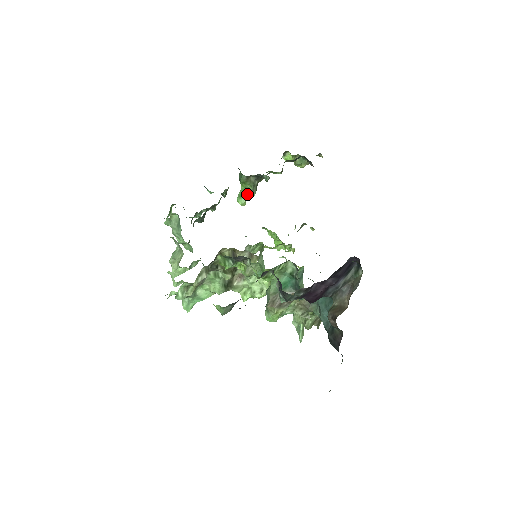
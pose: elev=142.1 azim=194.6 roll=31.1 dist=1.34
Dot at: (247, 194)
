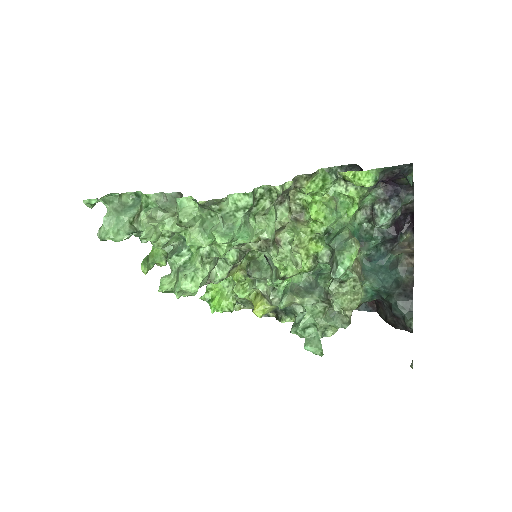
Dot at: (153, 263)
